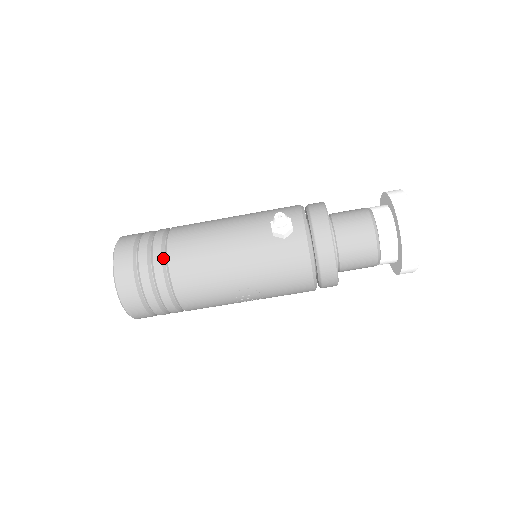
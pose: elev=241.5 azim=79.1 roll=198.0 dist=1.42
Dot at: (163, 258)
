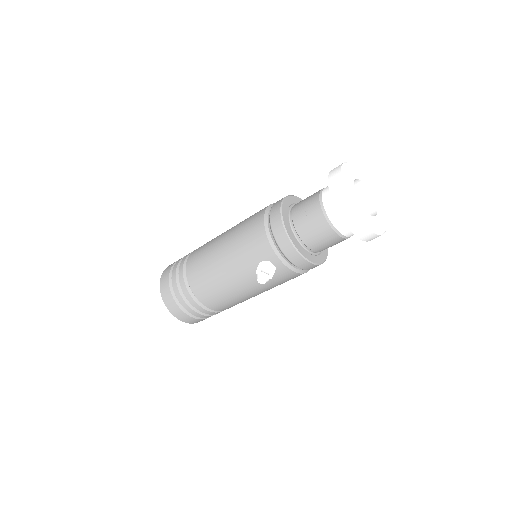
Dot at: (202, 306)
